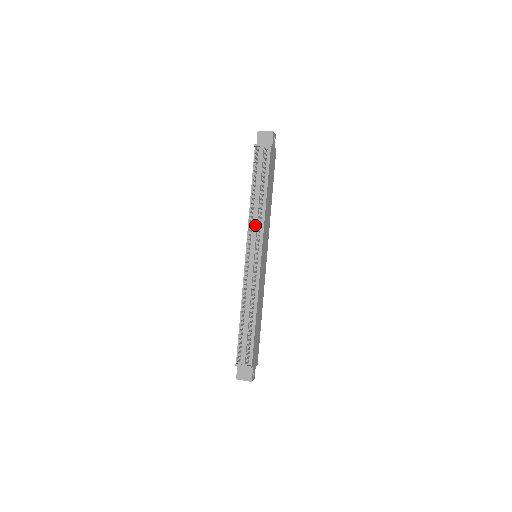
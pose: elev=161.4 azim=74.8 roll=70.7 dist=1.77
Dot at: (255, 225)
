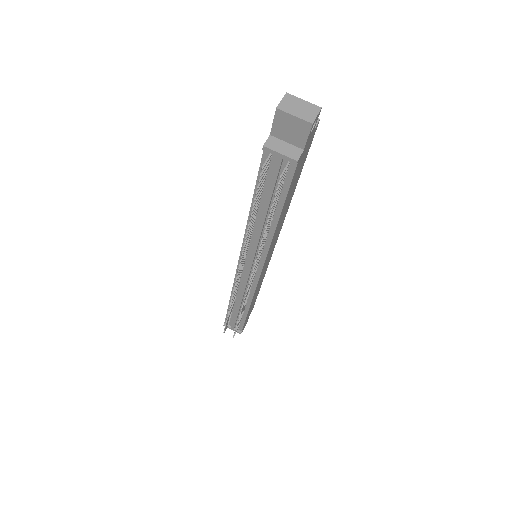
Dot at: (254, 247)
